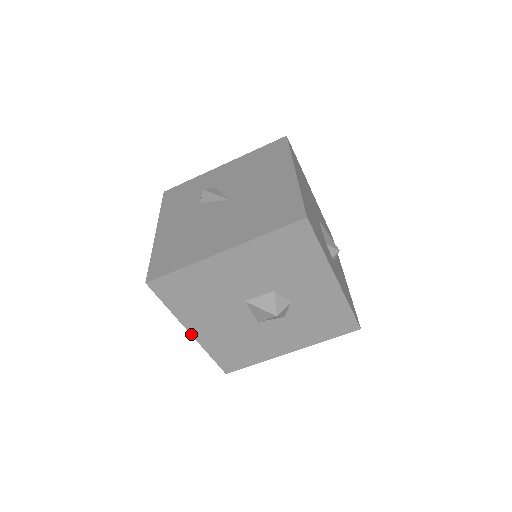
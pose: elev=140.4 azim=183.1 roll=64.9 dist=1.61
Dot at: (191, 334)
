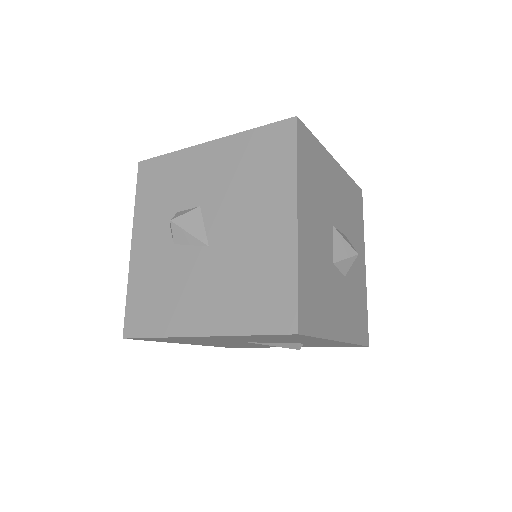
Dot at: (297, 221)
